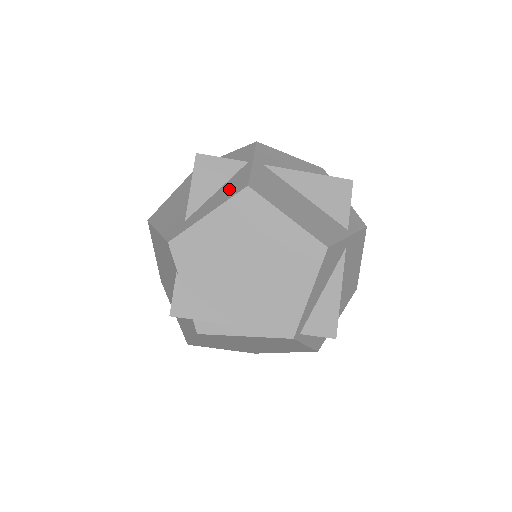
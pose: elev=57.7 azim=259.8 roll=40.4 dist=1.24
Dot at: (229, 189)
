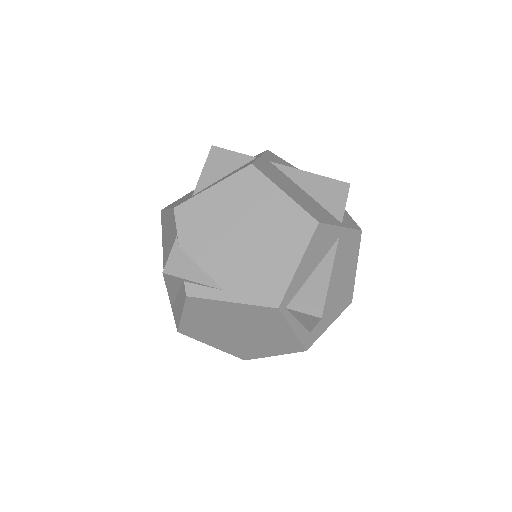
Dot at: (235, 171)
